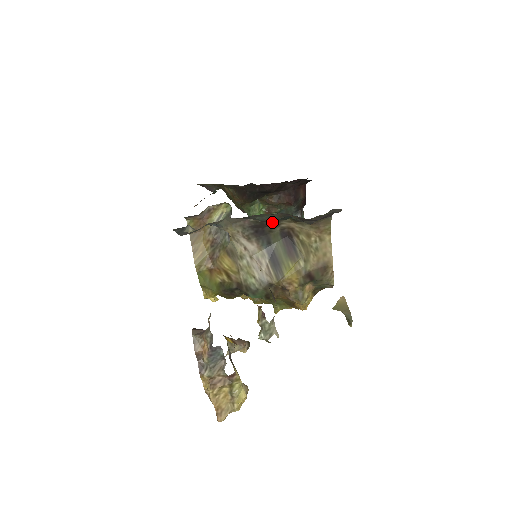
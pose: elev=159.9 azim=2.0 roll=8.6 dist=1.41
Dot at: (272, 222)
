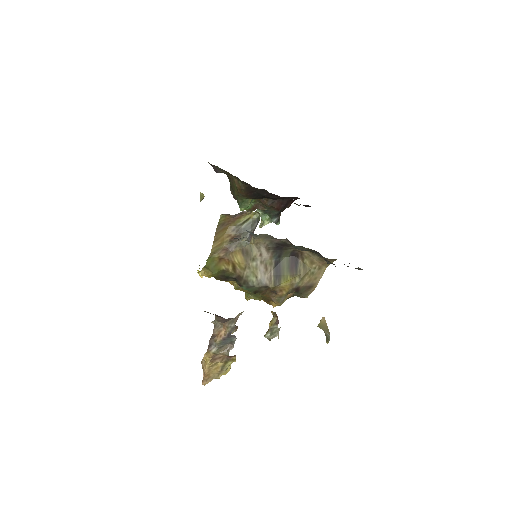
Dot at: occluded
